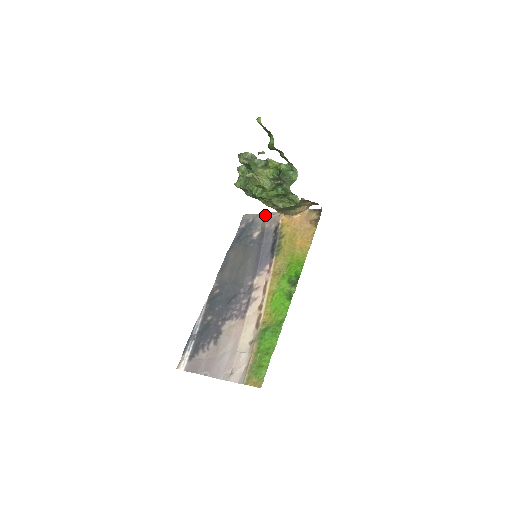
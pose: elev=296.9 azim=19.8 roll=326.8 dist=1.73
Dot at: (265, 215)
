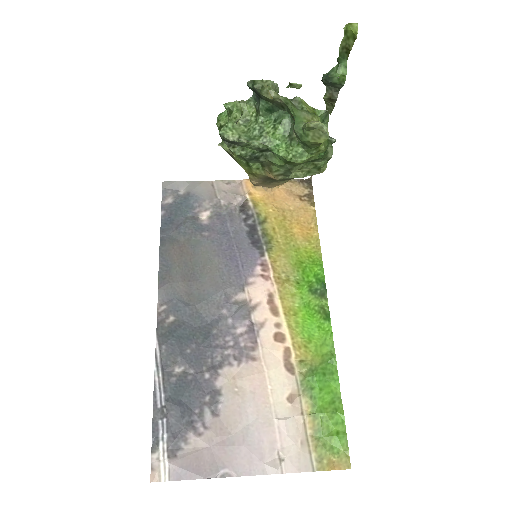
Dot at: (210, 184)
